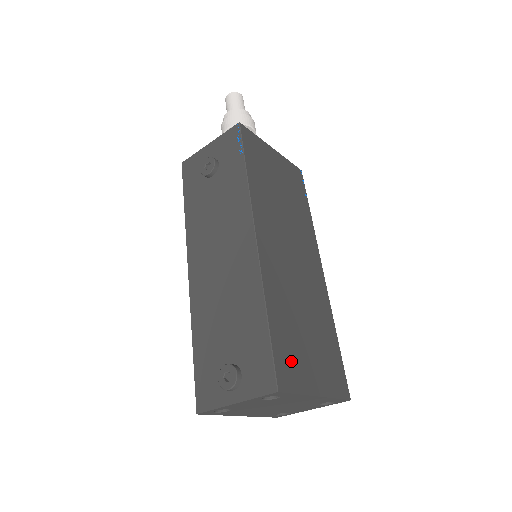
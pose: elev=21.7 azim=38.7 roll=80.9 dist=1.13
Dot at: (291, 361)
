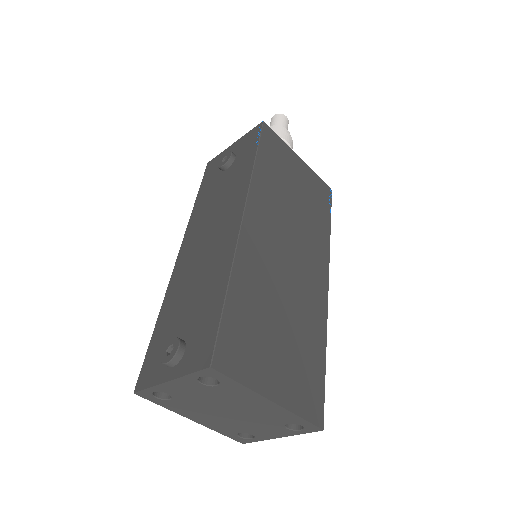
Dot at: (244, 347)
